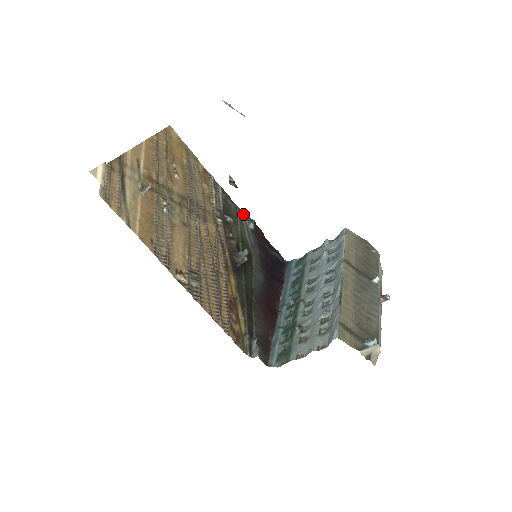
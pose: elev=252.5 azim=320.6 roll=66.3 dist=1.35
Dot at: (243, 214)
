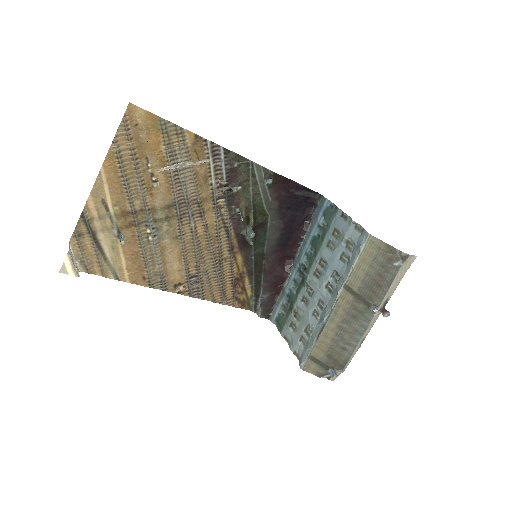
Dot at: (258, 168)
